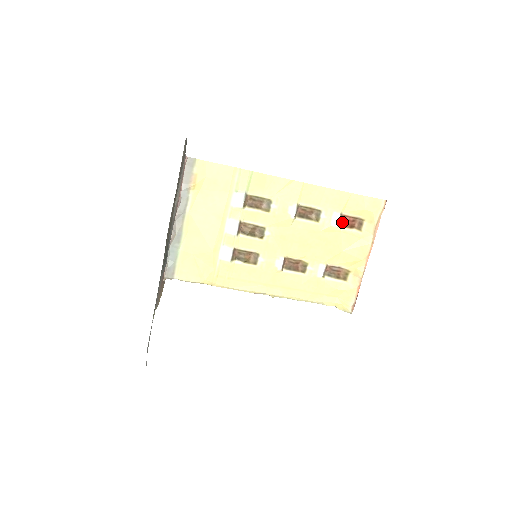
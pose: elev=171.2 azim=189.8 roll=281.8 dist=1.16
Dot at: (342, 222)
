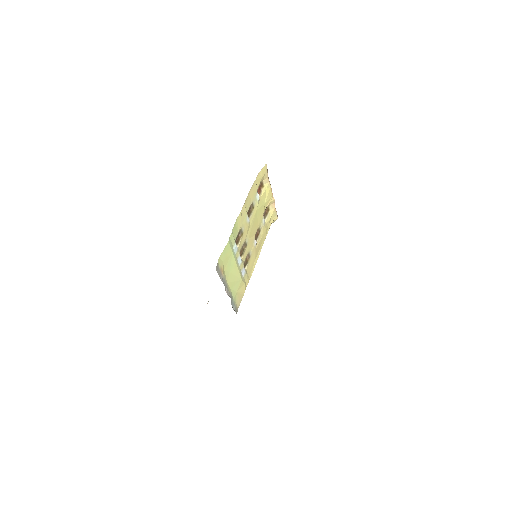
Dot at: occluded
